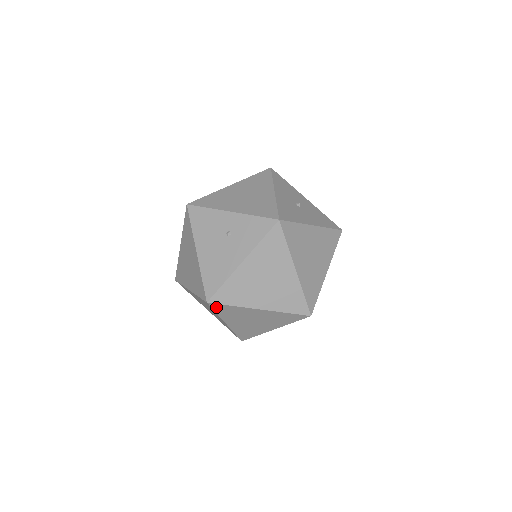
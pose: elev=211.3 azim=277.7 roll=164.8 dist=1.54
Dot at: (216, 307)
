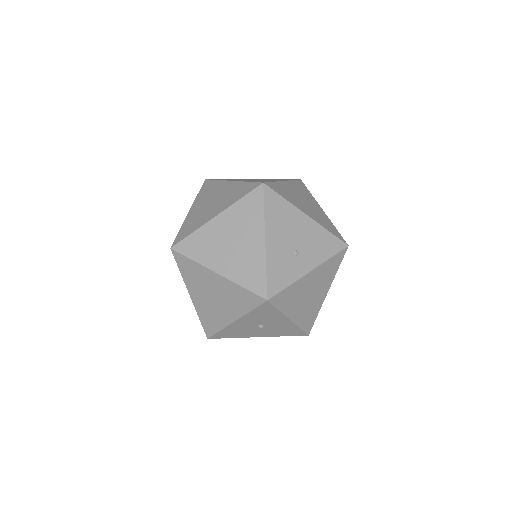
Dot at: (183, 249)
